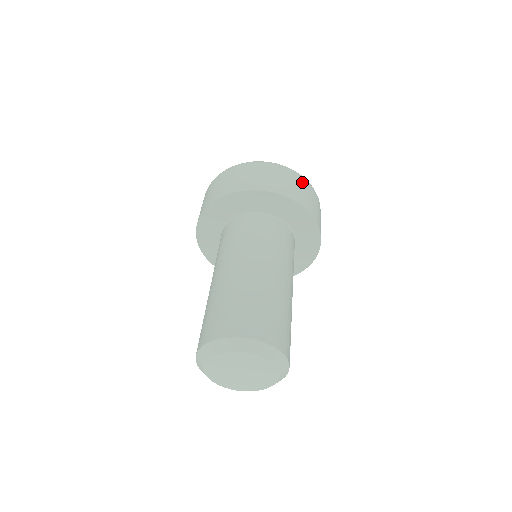
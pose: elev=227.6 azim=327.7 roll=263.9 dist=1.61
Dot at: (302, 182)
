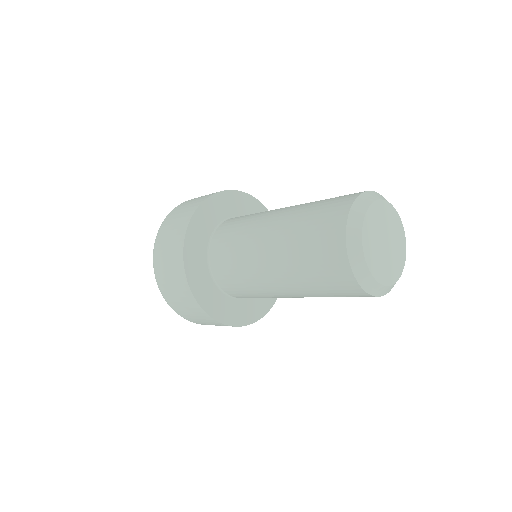
Dot at: occluded
